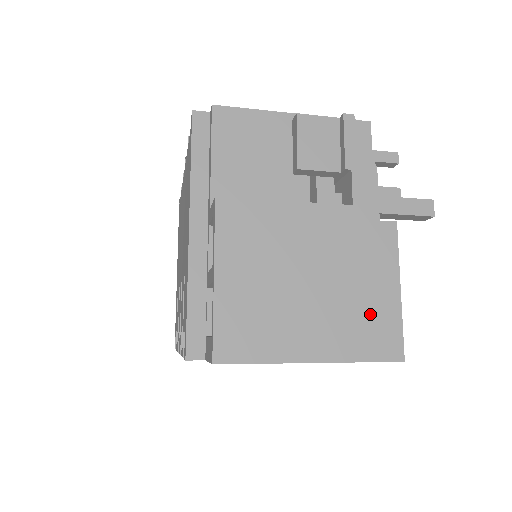
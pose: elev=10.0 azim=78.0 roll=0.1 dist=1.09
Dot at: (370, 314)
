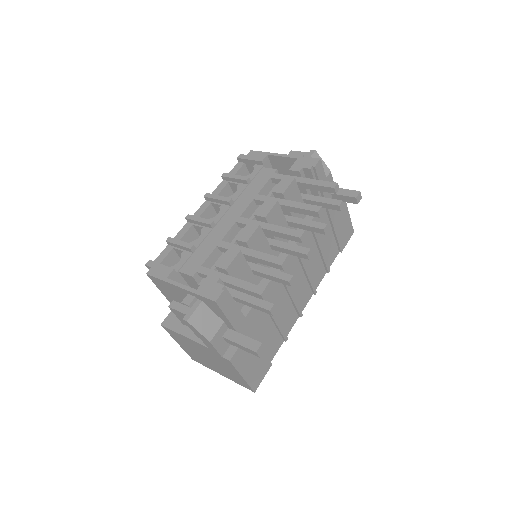
Dot at: (234, 376)
